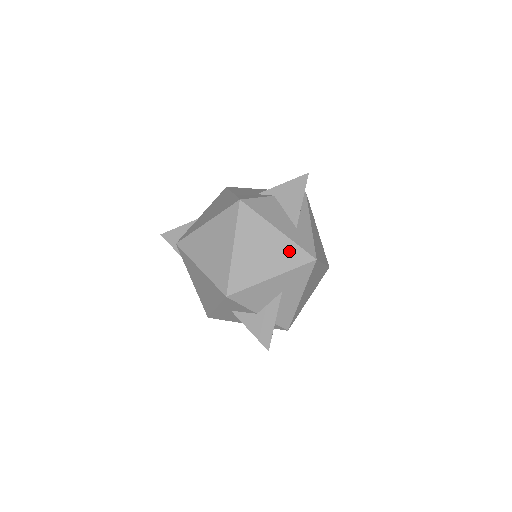
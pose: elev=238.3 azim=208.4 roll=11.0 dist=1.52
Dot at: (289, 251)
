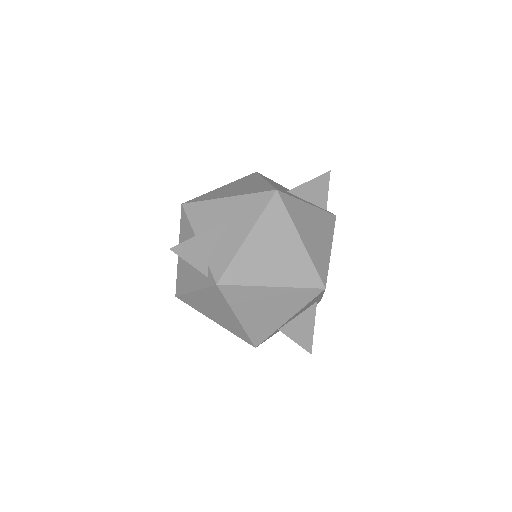
Dot at: (260, 187)
